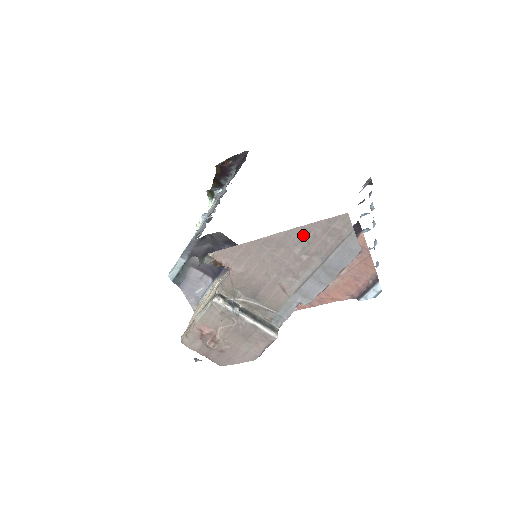
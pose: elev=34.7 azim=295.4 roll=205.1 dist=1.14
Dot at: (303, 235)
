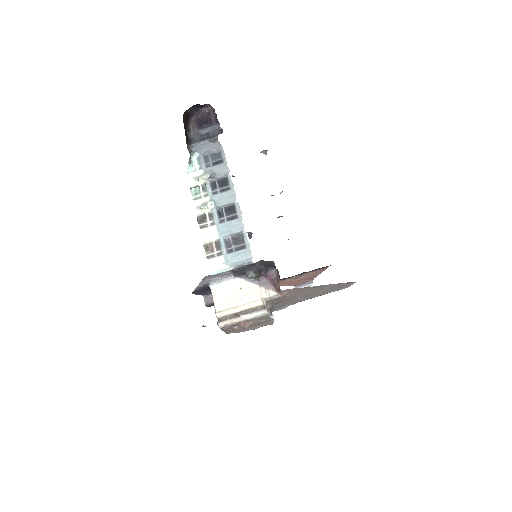
Dot at: (331, 286)
